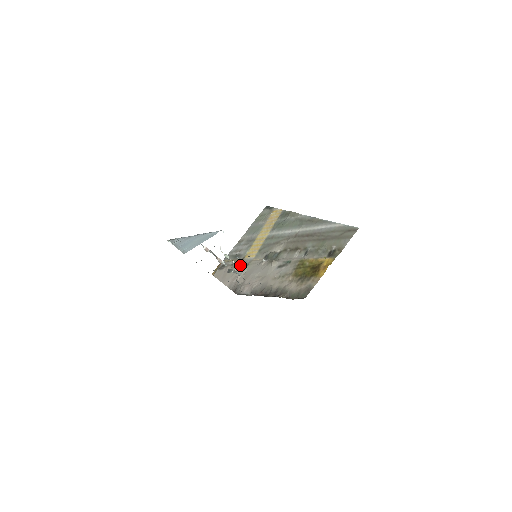
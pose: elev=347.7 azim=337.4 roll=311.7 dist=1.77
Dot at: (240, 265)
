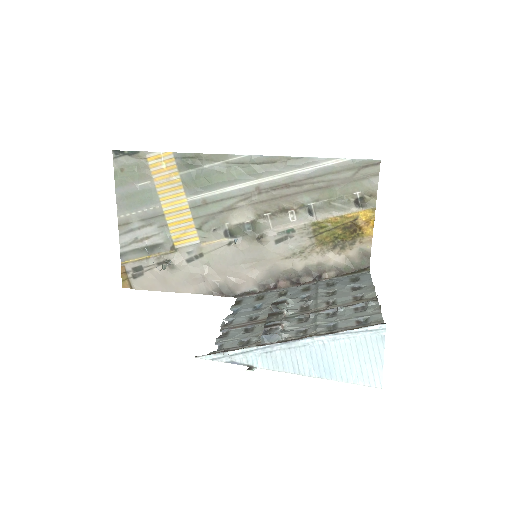
Dot at: (184, 260)
